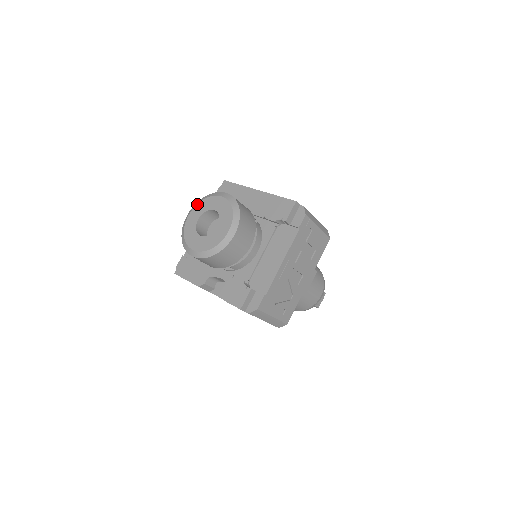
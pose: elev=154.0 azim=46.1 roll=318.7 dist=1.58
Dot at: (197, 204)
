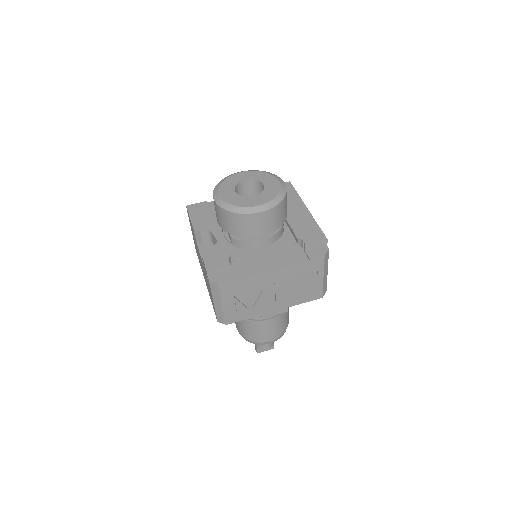
Dot at: (256, 170)
